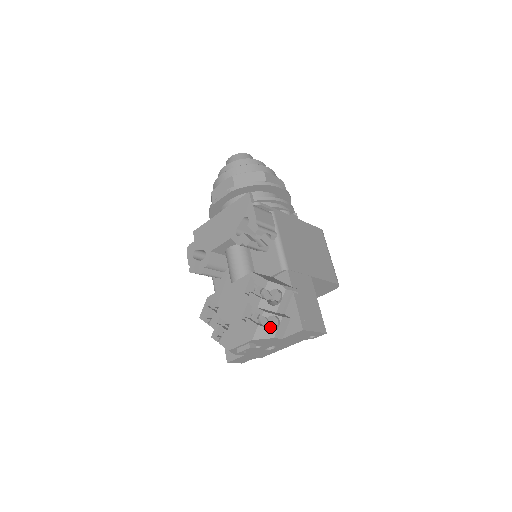
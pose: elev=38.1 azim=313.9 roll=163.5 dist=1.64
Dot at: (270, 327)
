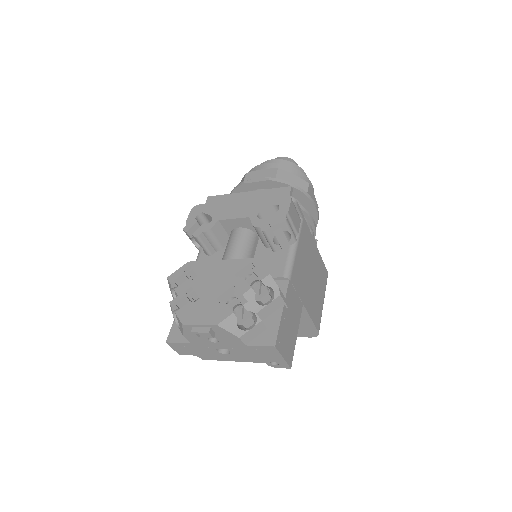
Dot at: (241, 325)
